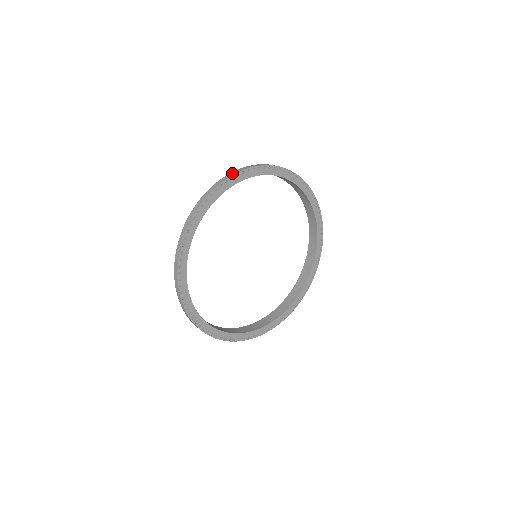
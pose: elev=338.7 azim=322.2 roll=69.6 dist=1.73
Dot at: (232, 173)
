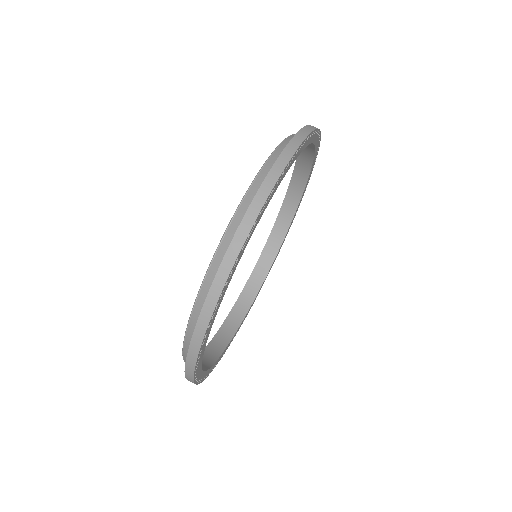
Dot at: (258, 201)
